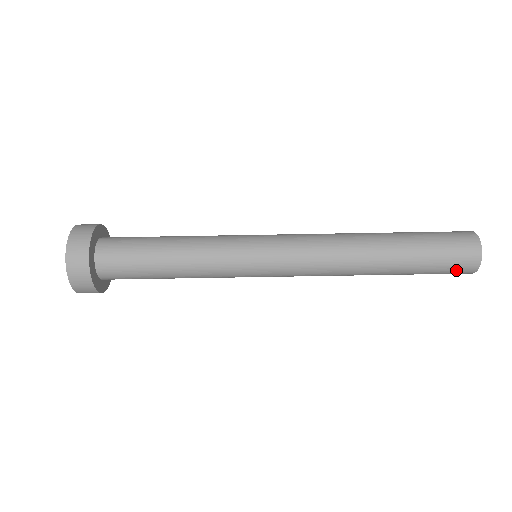
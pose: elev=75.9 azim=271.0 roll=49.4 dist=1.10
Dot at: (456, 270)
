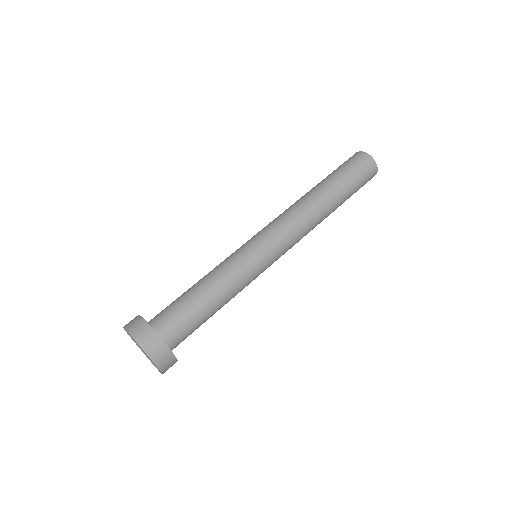
Dot at: (365, 169)
